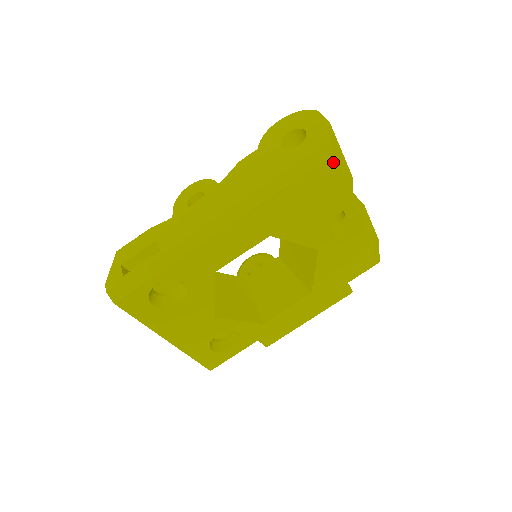
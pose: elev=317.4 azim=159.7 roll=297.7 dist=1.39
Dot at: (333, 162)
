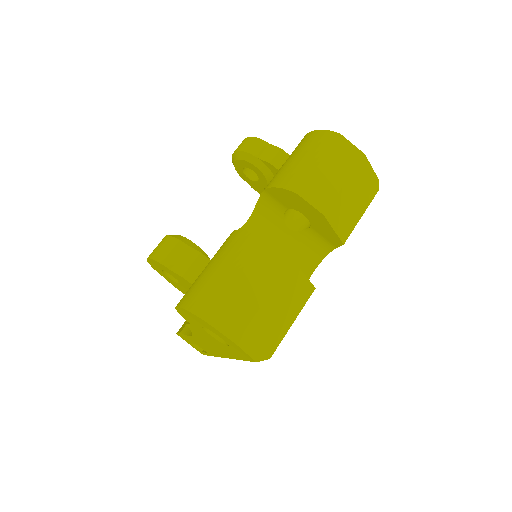
Dot at: (274, 351)
